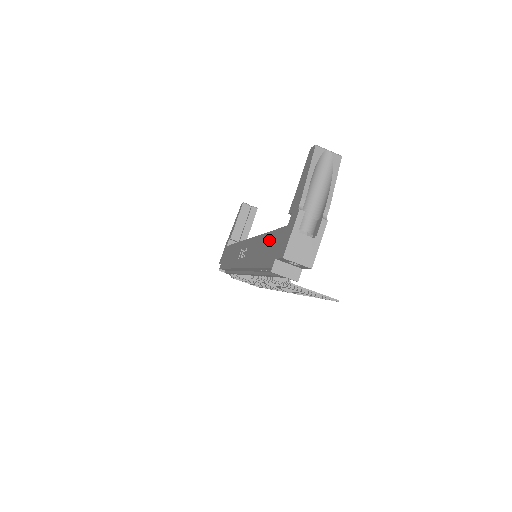
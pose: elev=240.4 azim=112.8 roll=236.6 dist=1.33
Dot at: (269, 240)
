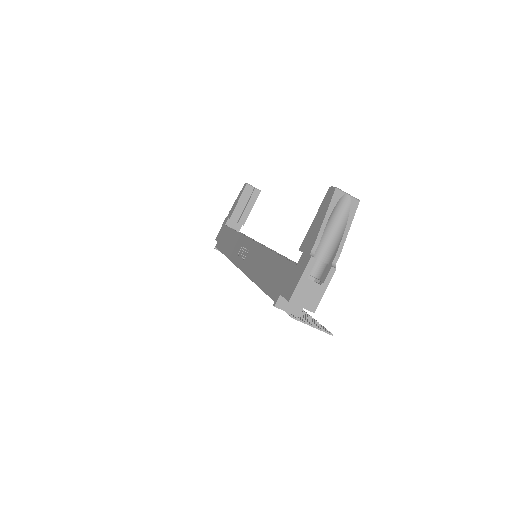
Dot at: (275, 264)
